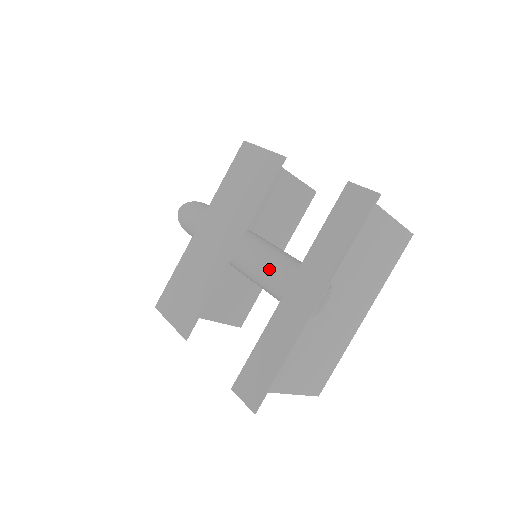
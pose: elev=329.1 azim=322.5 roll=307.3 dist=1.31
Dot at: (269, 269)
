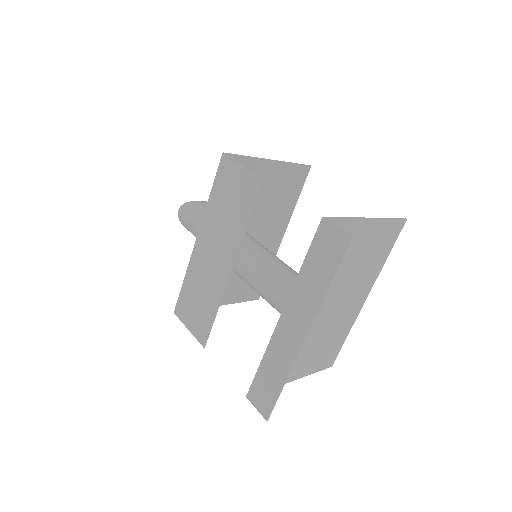
Dot at: (265, 286)
